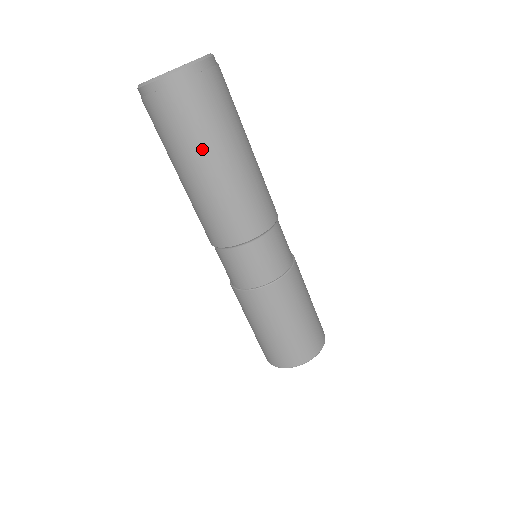
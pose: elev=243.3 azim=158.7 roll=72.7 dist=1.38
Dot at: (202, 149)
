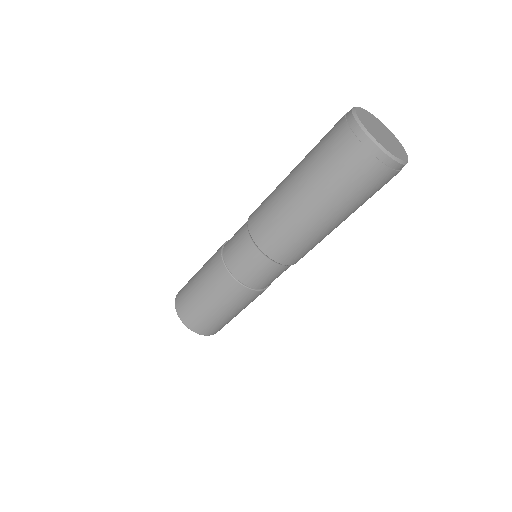
Dot at: occluded
